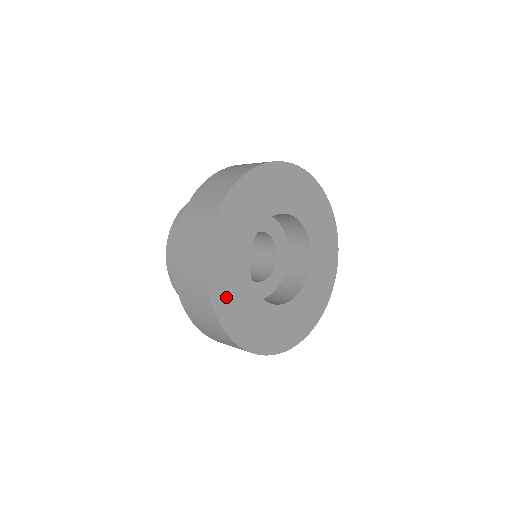
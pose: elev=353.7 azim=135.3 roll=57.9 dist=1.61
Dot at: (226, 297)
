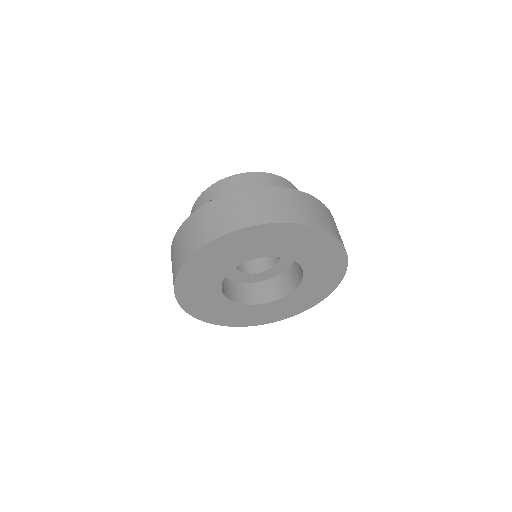
Dot at: (192, 296)
